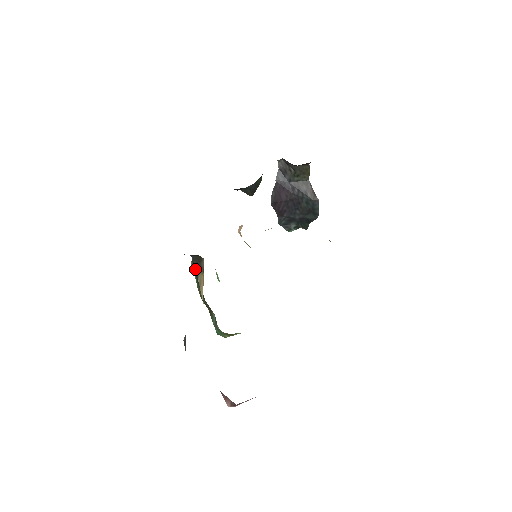
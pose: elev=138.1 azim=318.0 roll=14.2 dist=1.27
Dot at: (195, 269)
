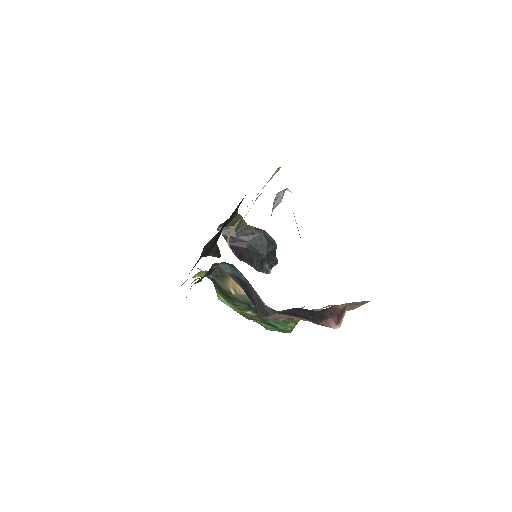
Dot at: (224, 291)
